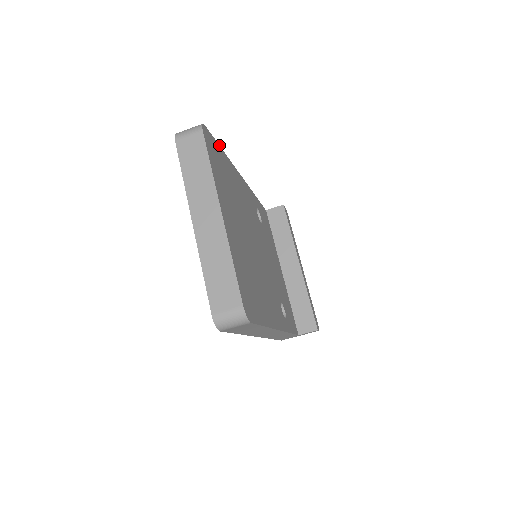
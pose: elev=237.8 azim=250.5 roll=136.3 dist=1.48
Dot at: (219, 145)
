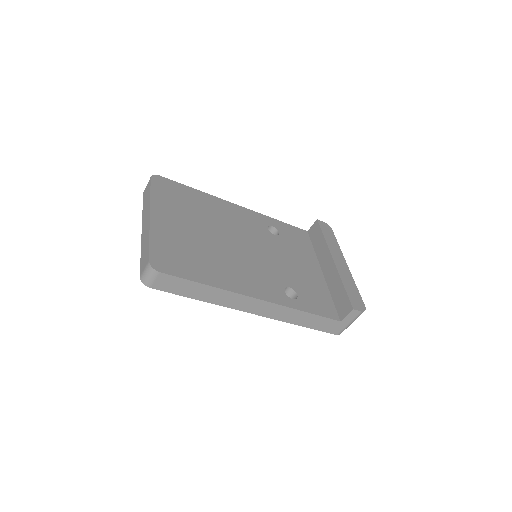
Dot at: (187, 186)
